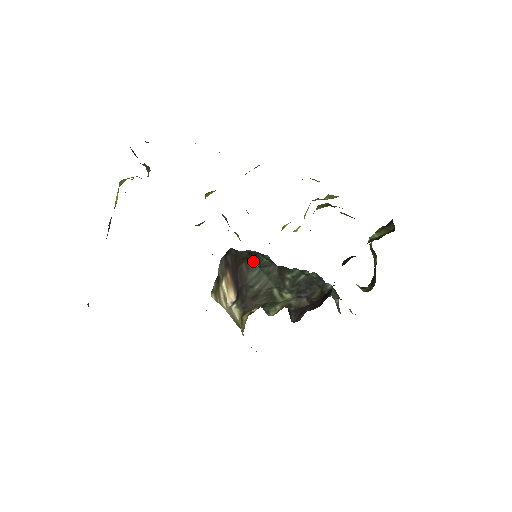
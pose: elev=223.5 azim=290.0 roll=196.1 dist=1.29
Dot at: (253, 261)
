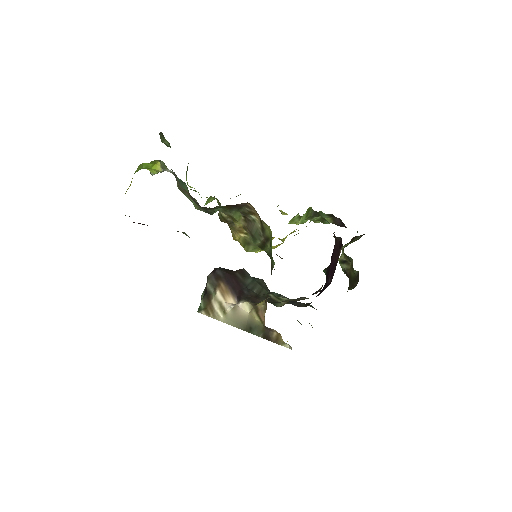
Dot at: (245, 271)
